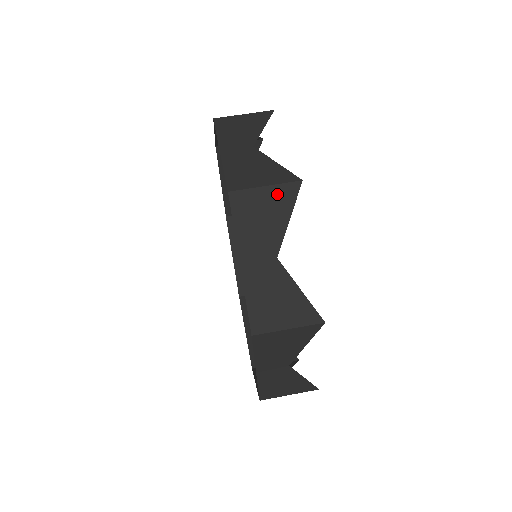
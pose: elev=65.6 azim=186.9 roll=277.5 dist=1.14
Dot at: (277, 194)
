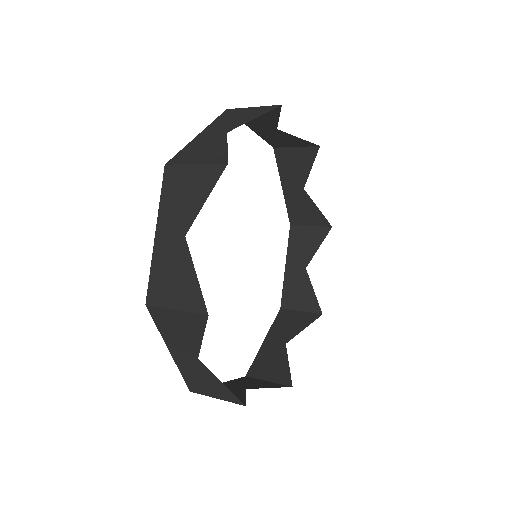
Dot at: (187, 318)
